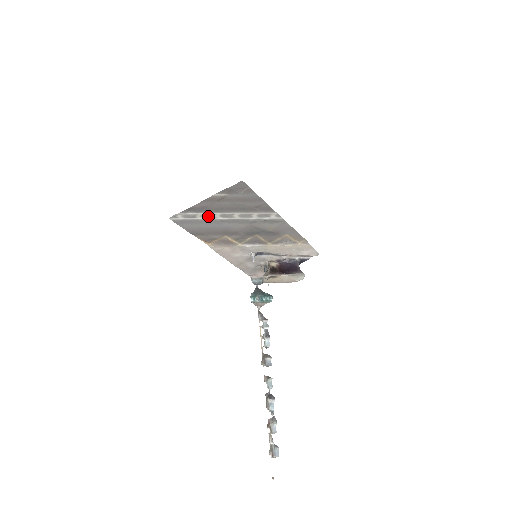
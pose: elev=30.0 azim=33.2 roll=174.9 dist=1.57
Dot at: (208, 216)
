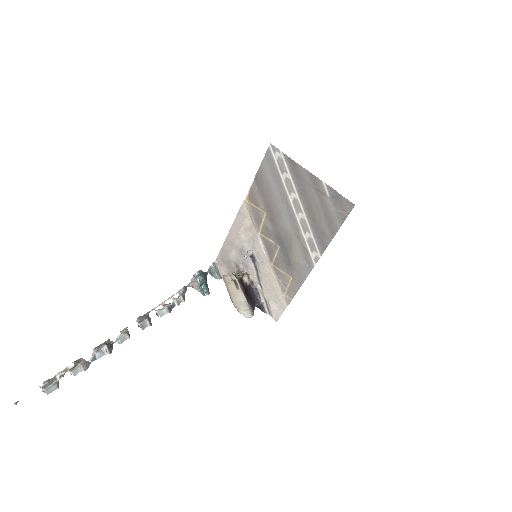
Dot at: (289, 186)
